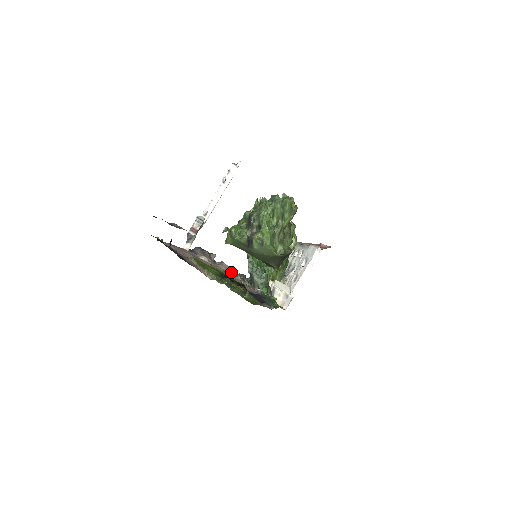
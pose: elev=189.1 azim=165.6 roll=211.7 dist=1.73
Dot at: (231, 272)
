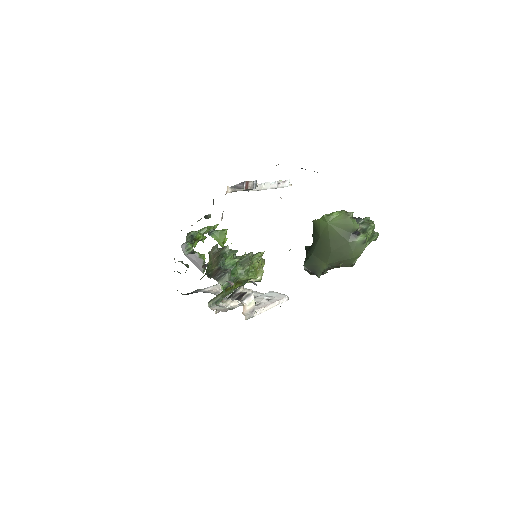
Dot at: occluded
